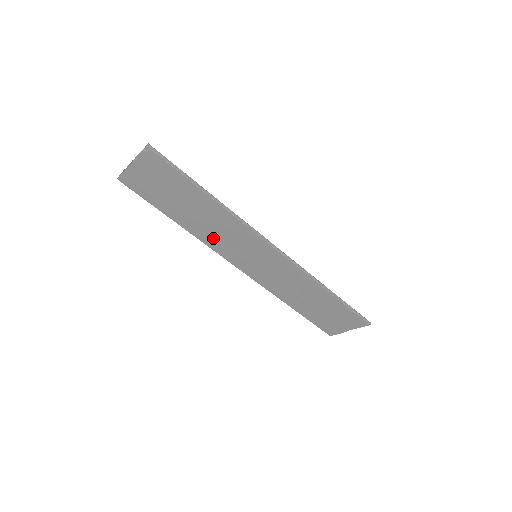
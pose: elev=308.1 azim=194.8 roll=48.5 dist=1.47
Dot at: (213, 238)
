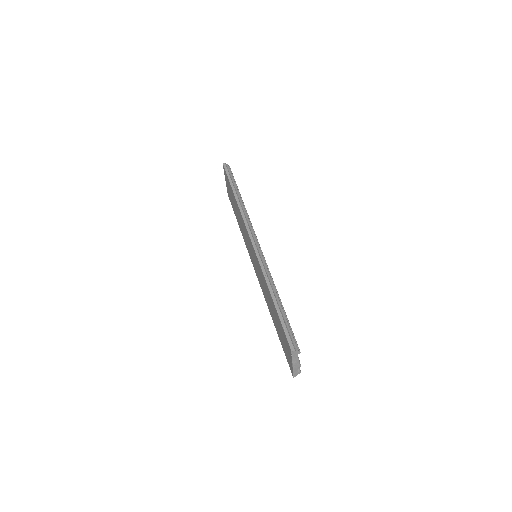
Dot at: occluded
